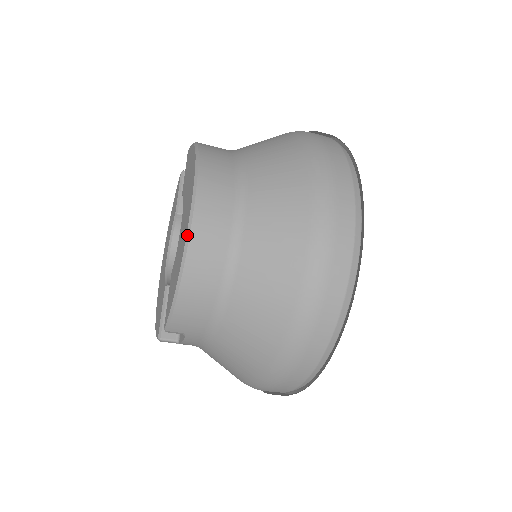
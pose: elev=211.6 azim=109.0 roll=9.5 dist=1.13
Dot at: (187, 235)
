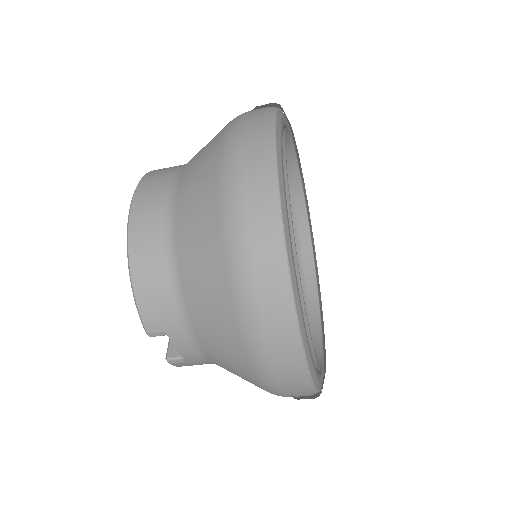
Dot at: (127, 225)
